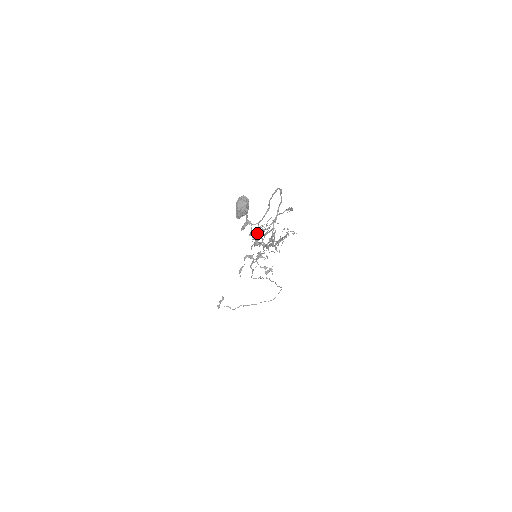
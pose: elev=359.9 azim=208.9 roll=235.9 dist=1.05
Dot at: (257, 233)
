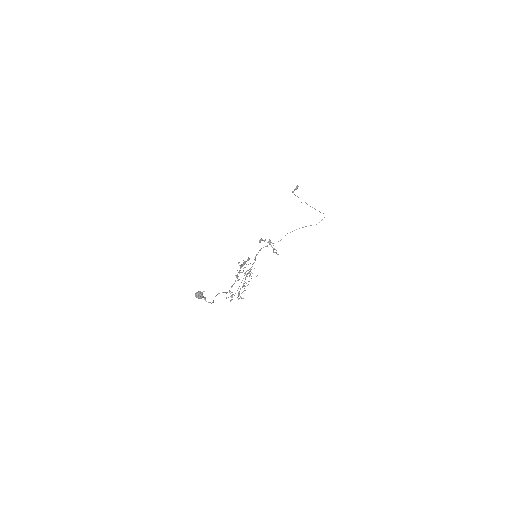
Dot at: (242, 264)
